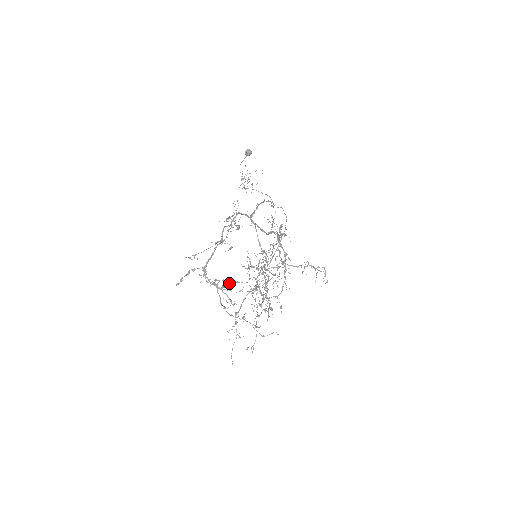
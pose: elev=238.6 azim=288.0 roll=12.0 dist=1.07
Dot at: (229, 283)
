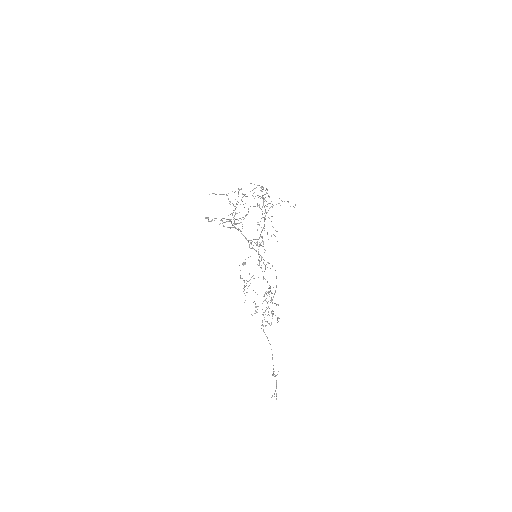
Dot at: (237, 213)
